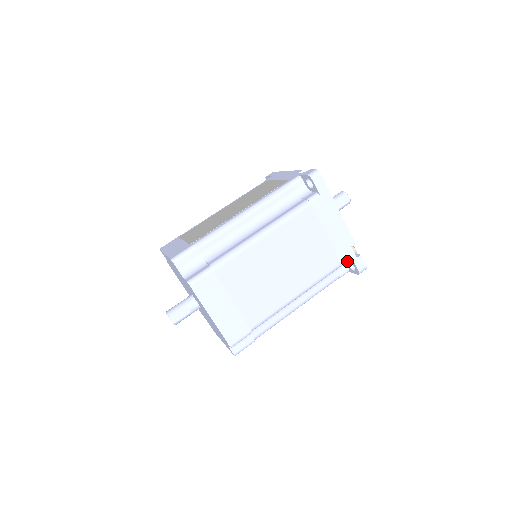
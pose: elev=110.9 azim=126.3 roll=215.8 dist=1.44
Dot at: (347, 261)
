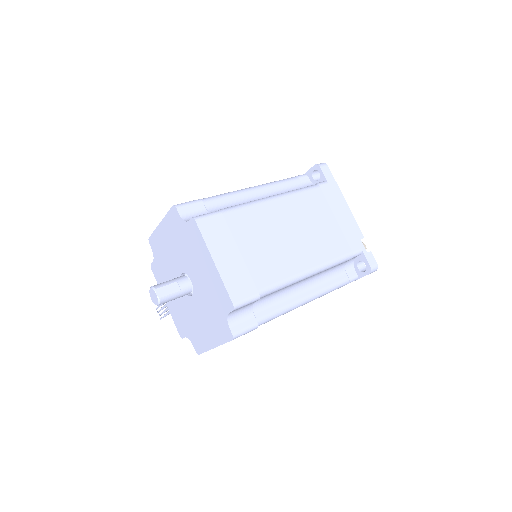
Dot at: (358, 253)
